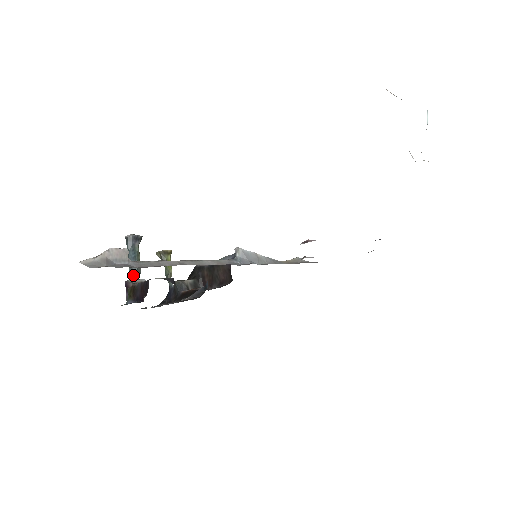
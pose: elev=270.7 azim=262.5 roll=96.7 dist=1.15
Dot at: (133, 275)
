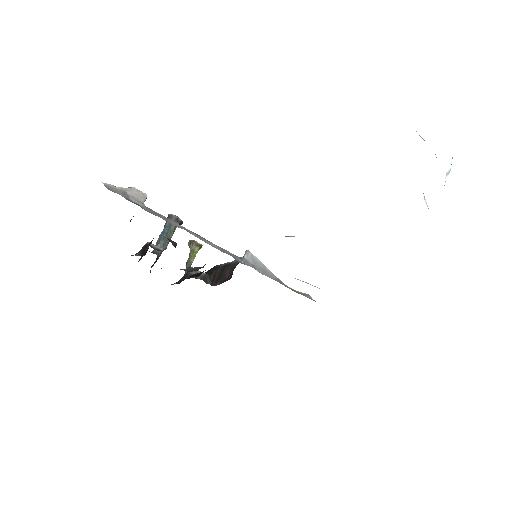
Dot at: (158, 246)
